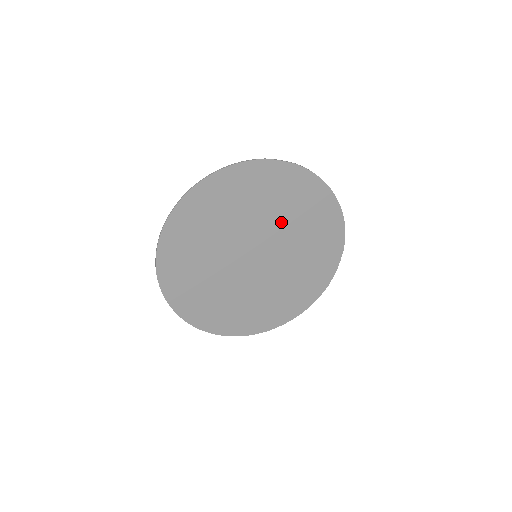
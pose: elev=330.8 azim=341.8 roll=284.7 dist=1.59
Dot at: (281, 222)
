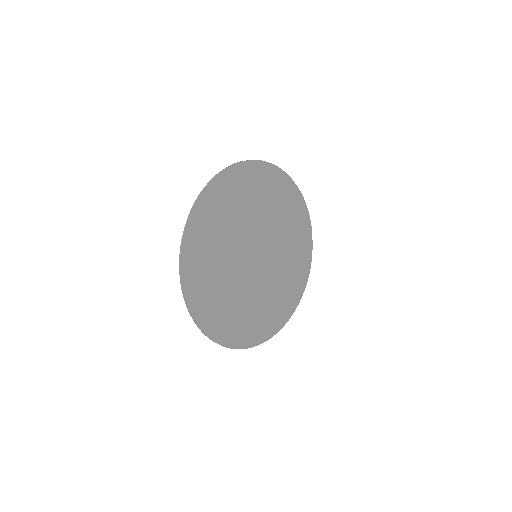
Dot at: (265, 217)
